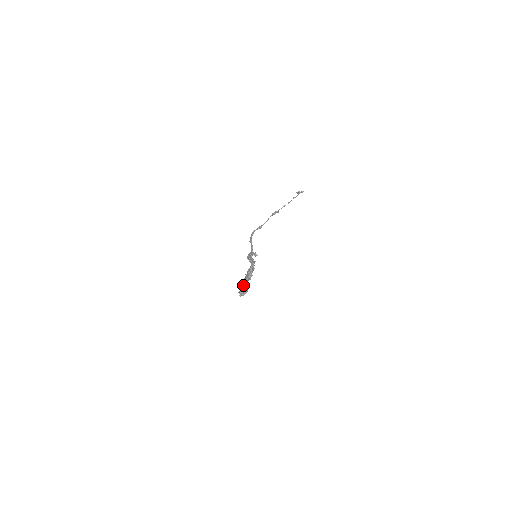
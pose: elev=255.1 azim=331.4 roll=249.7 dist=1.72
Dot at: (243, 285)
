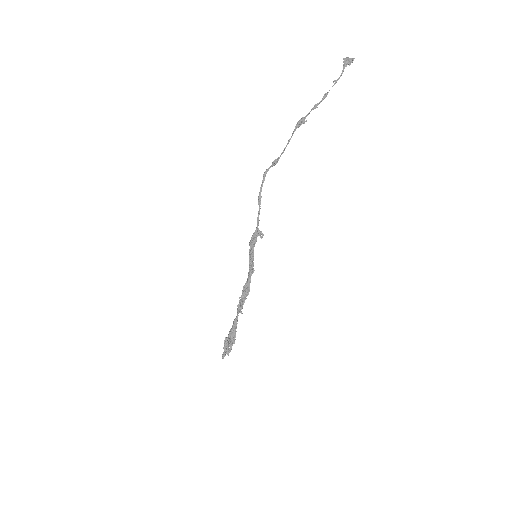
Dot at: (227, 343)
